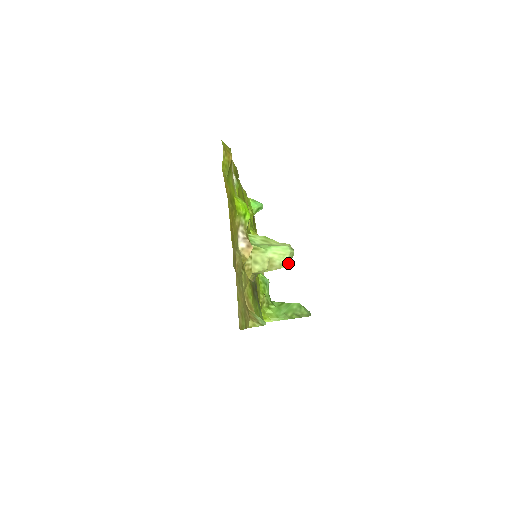
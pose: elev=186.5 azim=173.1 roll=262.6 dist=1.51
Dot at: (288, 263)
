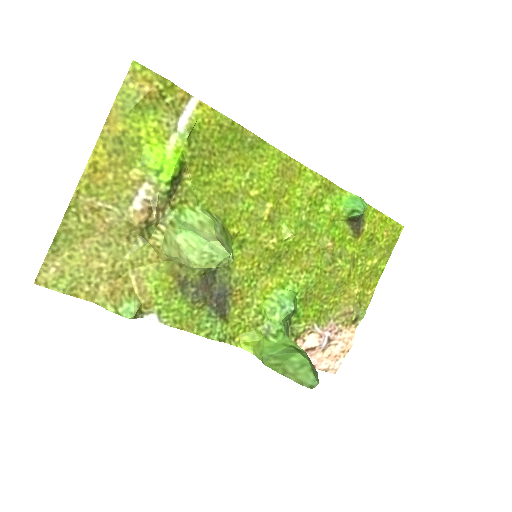
Dot at: (204, 265)
